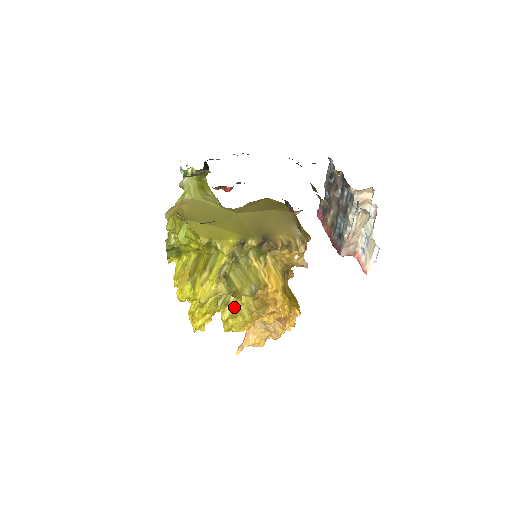
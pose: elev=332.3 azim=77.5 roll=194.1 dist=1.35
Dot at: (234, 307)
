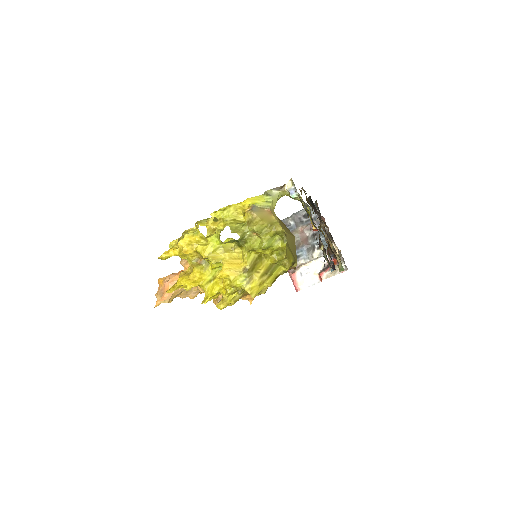
Dot at: (241, 295)
